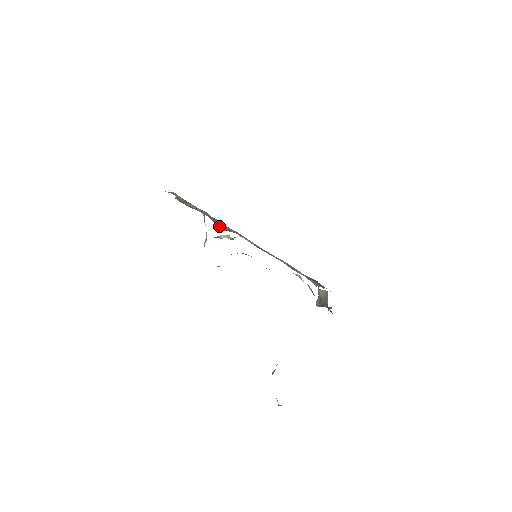
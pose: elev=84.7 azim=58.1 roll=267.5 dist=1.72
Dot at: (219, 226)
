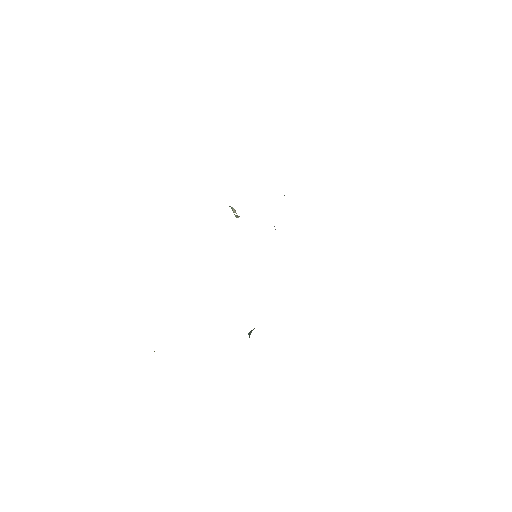
Dot at: occluded
